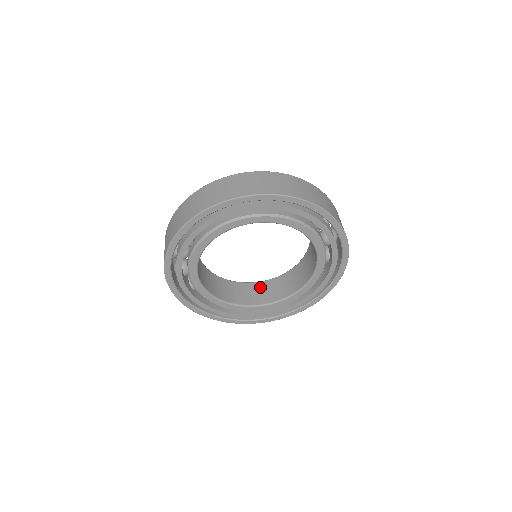
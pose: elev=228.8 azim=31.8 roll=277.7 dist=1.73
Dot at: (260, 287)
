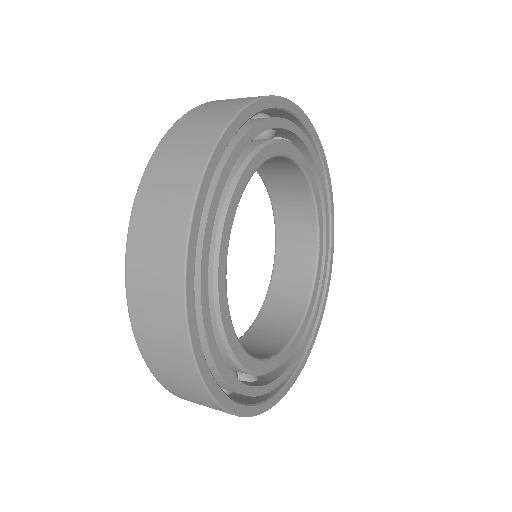
Dot at: (284, 260)
